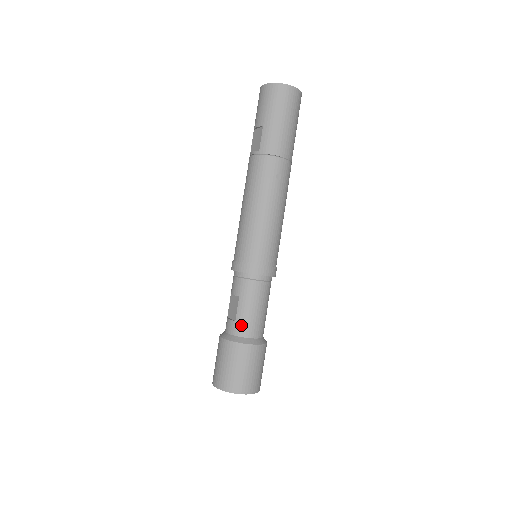
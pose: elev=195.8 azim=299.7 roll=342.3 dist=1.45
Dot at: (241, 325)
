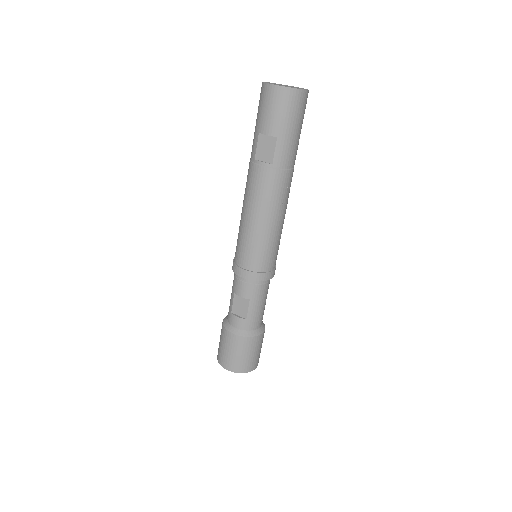
Dot at: (252, 322)
